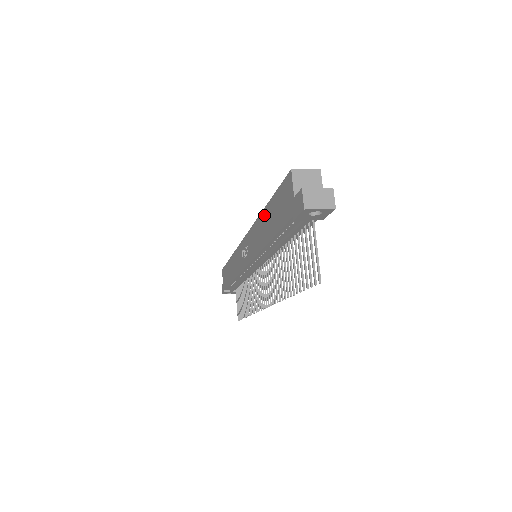
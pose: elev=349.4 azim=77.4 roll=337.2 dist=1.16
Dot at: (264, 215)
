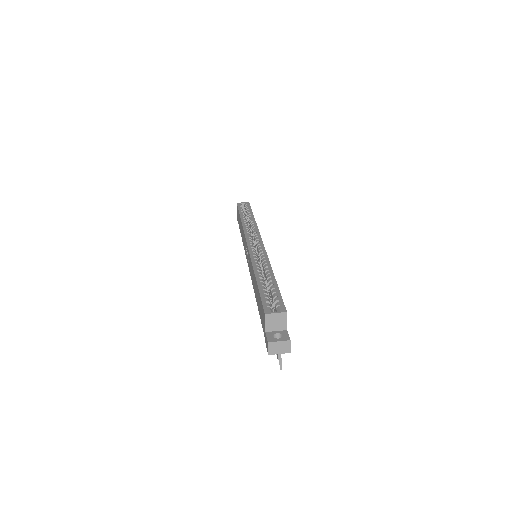
Dot at: (255, 280)
